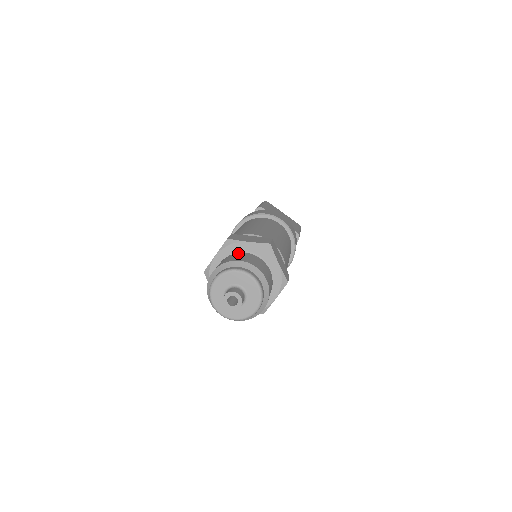
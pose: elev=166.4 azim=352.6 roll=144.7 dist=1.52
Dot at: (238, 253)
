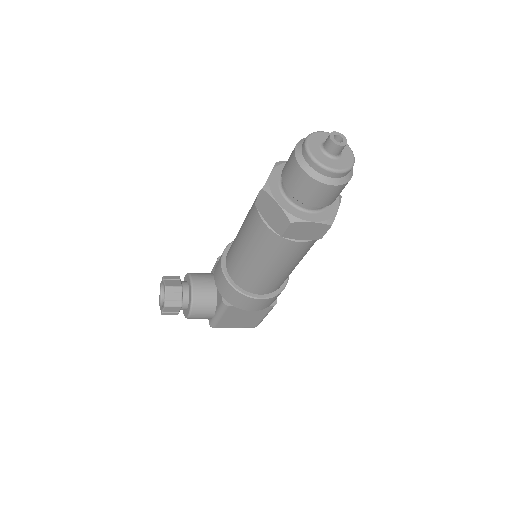
Dot at: occluded
